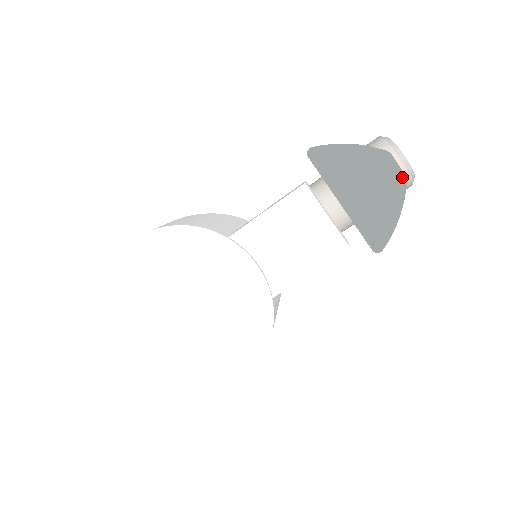
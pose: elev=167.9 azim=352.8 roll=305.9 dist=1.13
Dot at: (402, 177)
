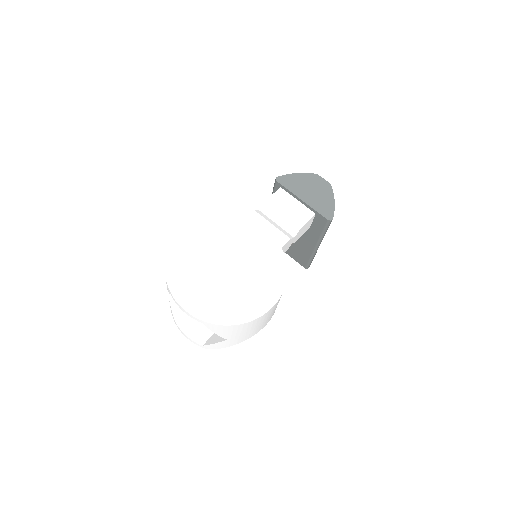
Dot at: (328, 184)
